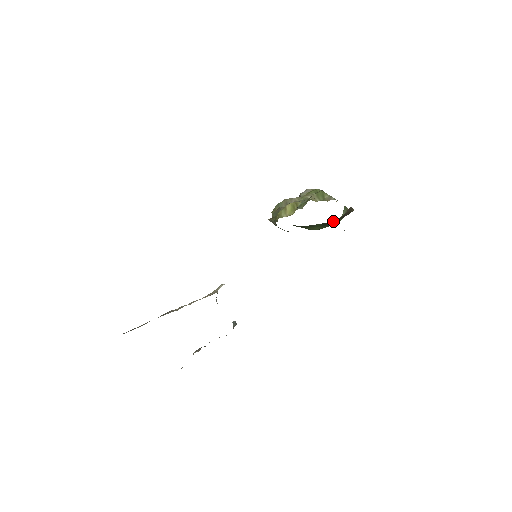
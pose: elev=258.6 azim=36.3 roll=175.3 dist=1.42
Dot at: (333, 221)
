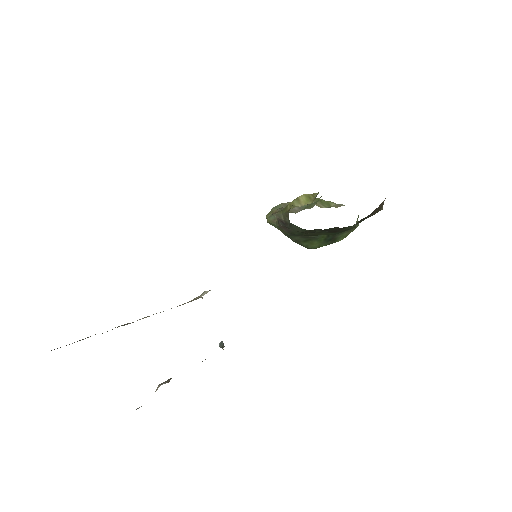
Dot at: (339, 235)
